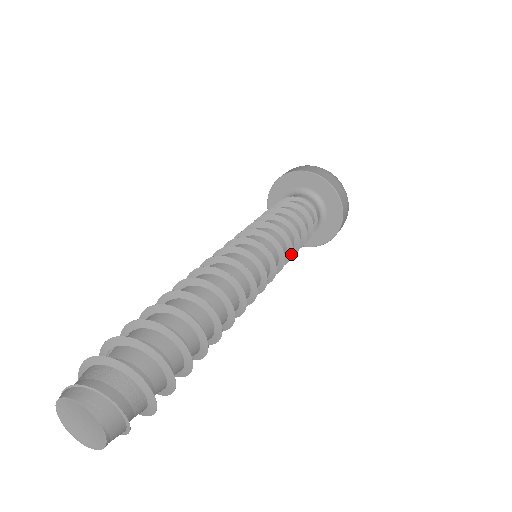
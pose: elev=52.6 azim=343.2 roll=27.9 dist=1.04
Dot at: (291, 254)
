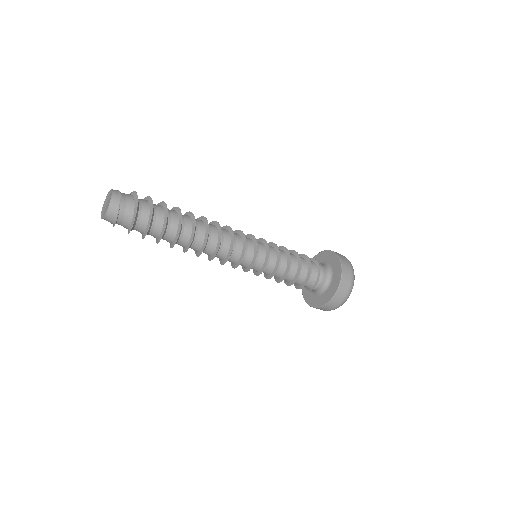
Dot at: (274, 274)
